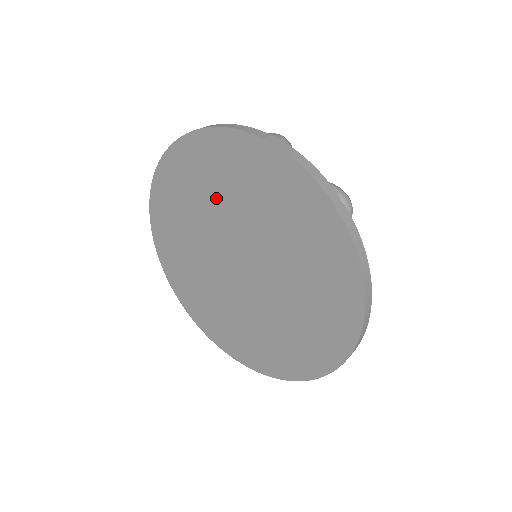
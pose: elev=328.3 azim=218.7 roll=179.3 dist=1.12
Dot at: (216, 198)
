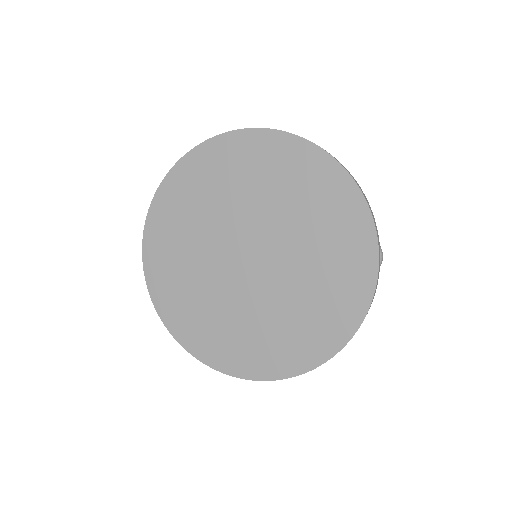
Dot at: (269, 193)
